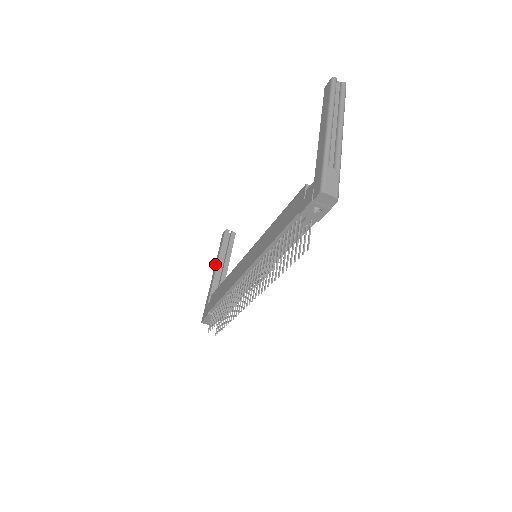
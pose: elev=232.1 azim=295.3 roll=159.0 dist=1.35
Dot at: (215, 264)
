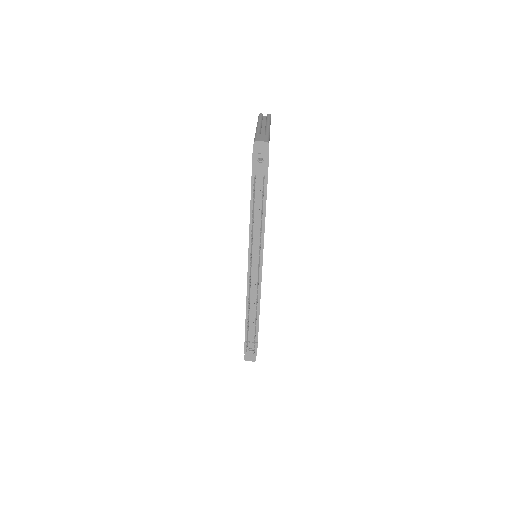
Dot at: occluded
